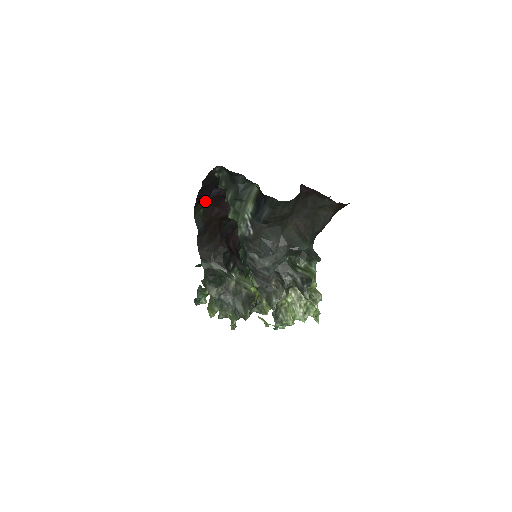
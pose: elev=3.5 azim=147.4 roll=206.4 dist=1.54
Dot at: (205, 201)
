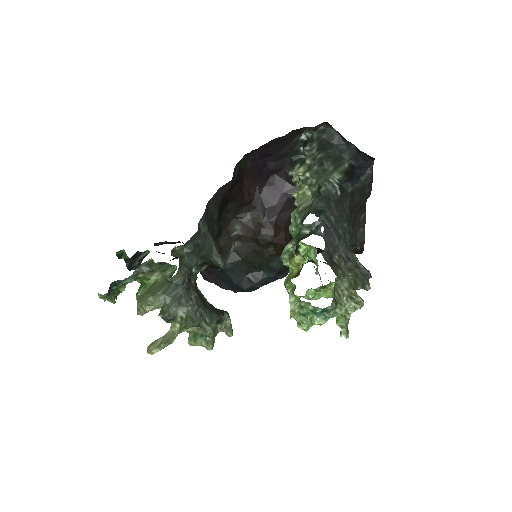
Dot at: (252, 160)
